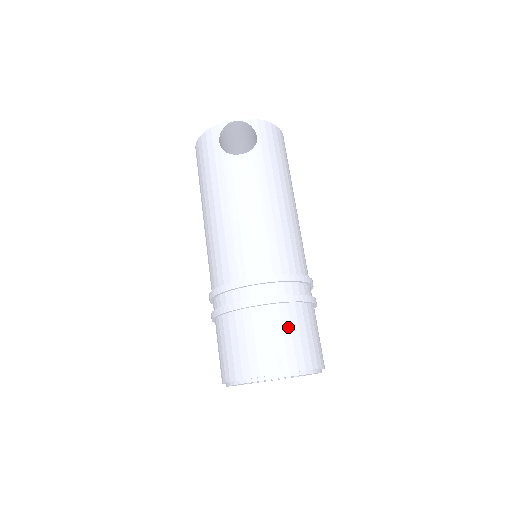
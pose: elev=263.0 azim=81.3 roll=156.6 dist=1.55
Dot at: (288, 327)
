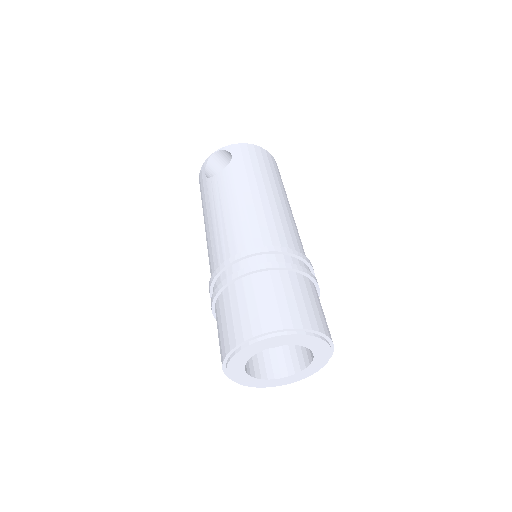
Dot at: (261, 293)
